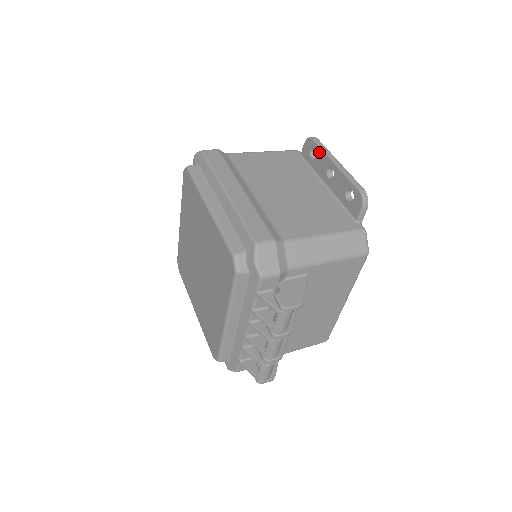
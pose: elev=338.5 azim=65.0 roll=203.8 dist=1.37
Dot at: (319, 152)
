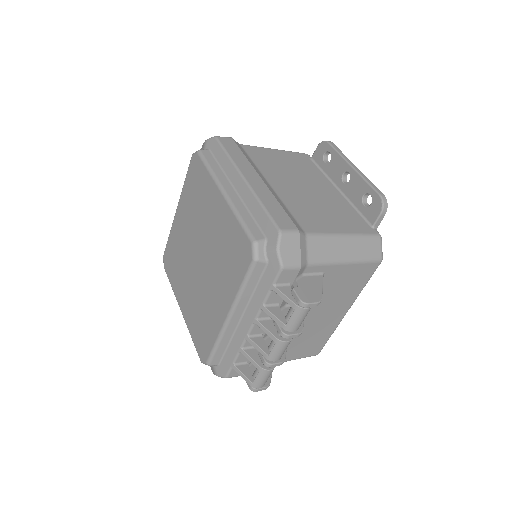
Dot at: (334, 155)
